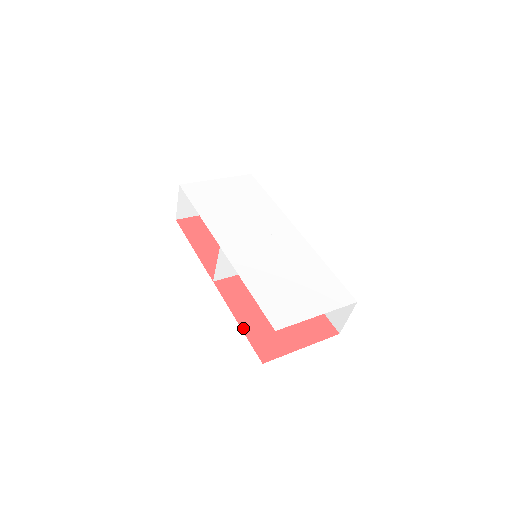
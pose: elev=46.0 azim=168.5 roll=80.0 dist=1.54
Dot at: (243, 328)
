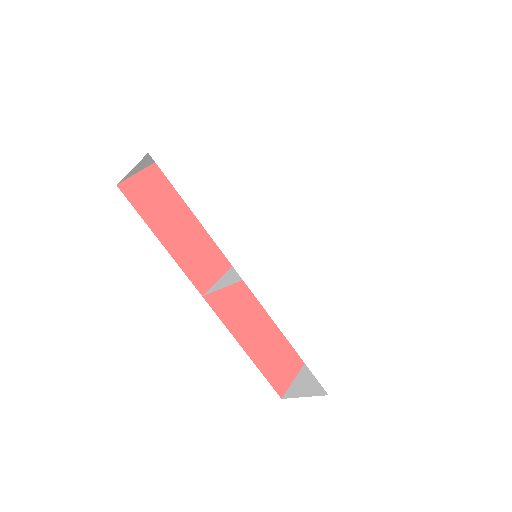
Dot at: (253, 358)
